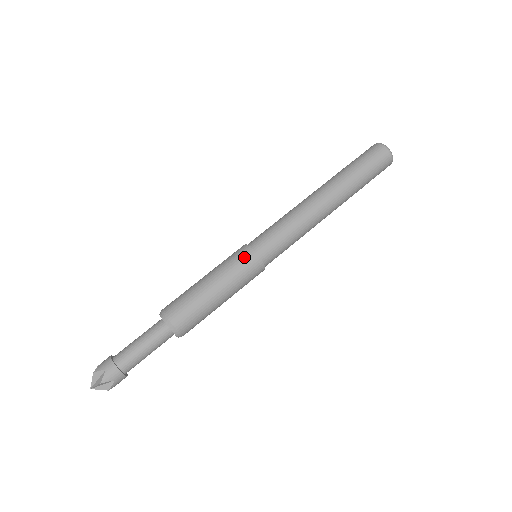
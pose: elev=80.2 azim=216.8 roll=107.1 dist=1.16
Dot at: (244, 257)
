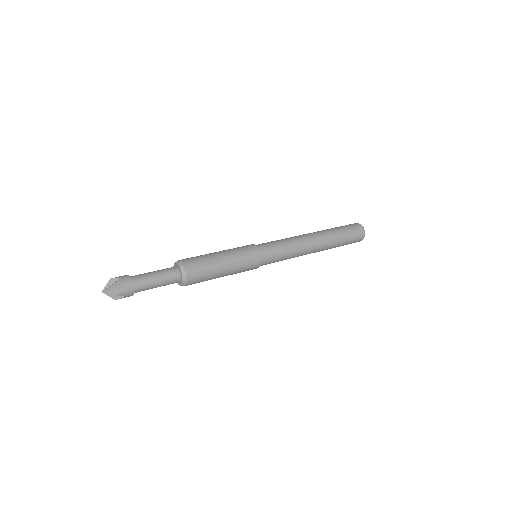
Dot at: (248, 247)
